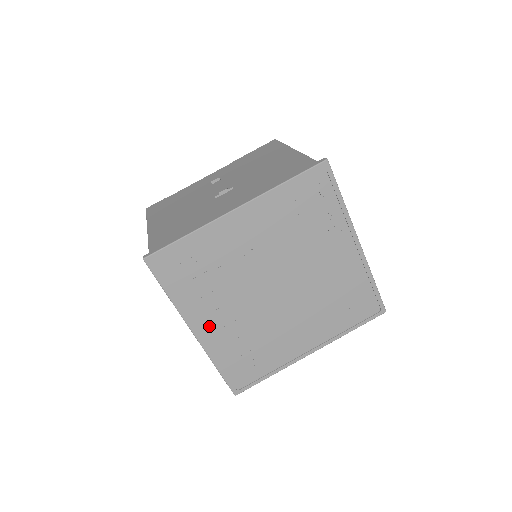
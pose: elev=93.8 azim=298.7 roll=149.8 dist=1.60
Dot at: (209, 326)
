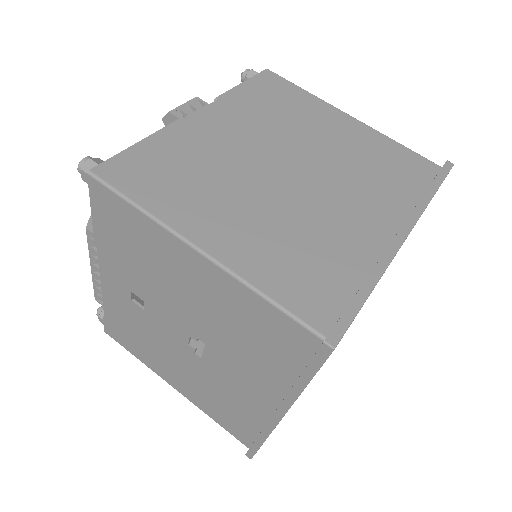
Dot at: occluded
